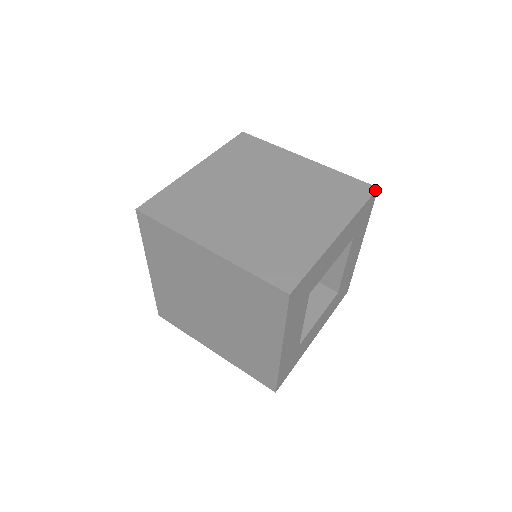
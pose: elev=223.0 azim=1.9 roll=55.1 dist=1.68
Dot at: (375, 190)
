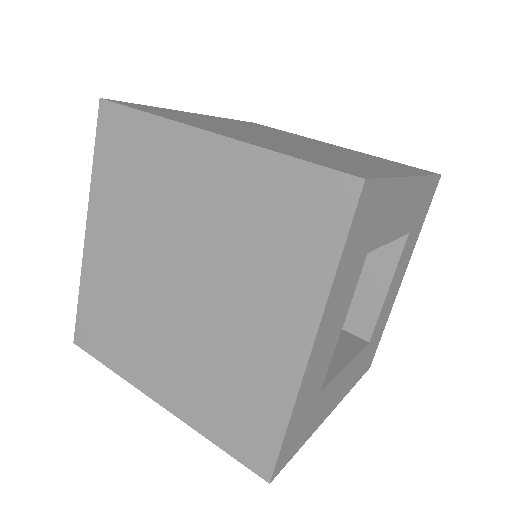
Dot at: (358, 192)
